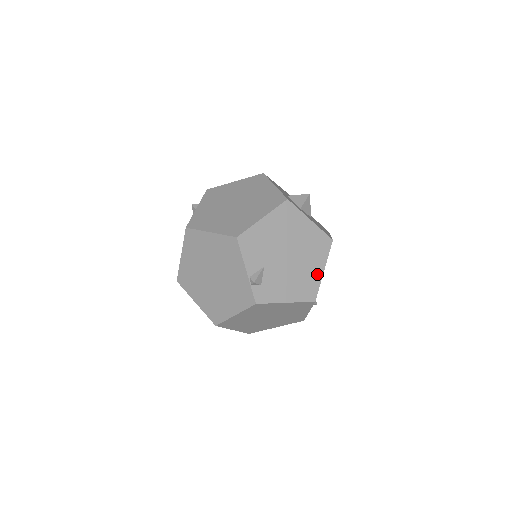
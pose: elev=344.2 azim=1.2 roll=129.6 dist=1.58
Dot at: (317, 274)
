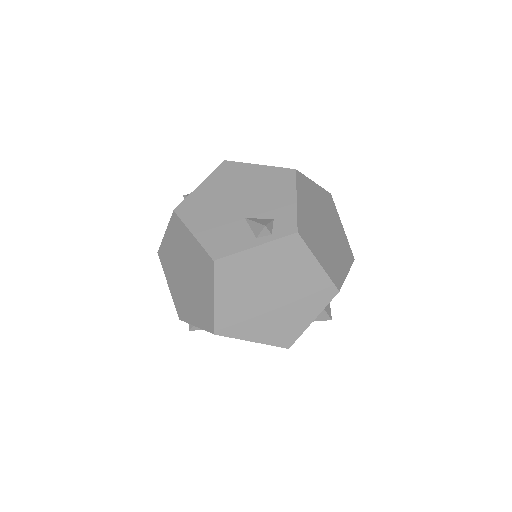
Dot at: occluded
